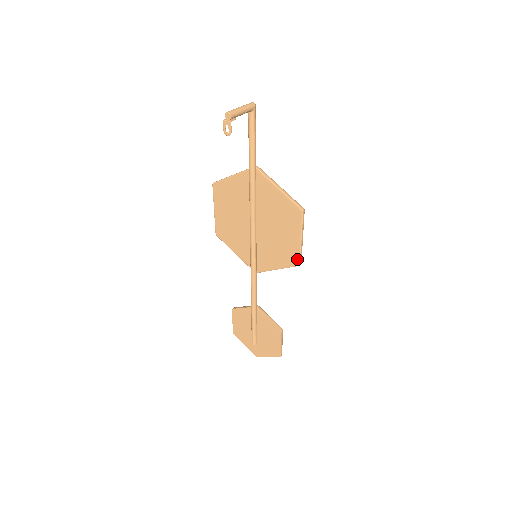
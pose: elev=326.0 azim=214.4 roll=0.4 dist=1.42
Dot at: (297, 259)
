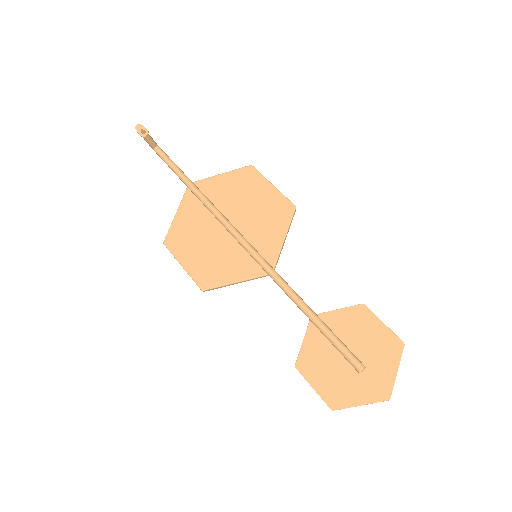
Dot at: (288, 204)
